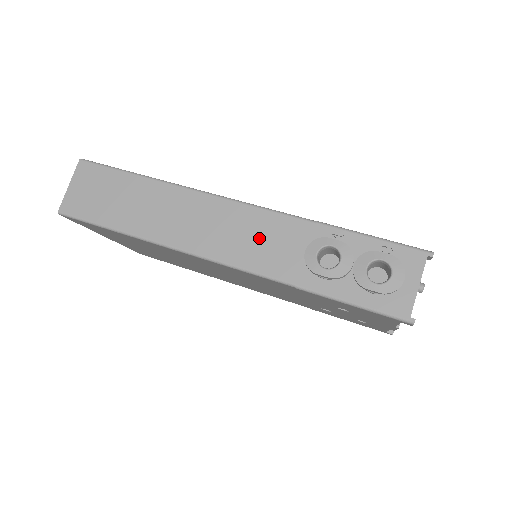
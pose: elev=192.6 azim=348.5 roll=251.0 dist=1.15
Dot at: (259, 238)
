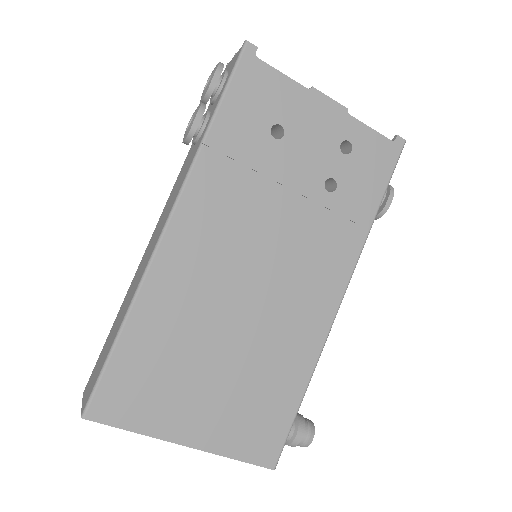
Dot at: (174, 192)
